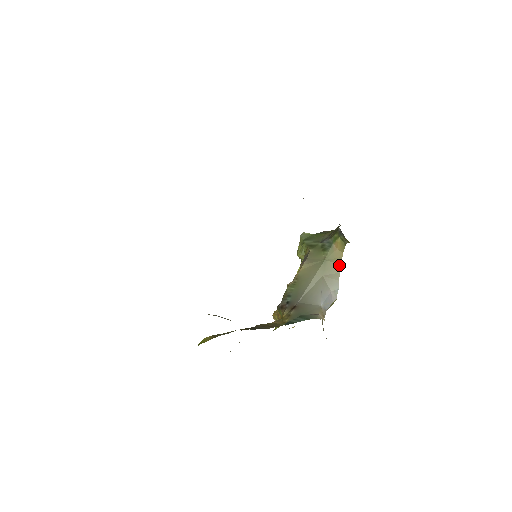
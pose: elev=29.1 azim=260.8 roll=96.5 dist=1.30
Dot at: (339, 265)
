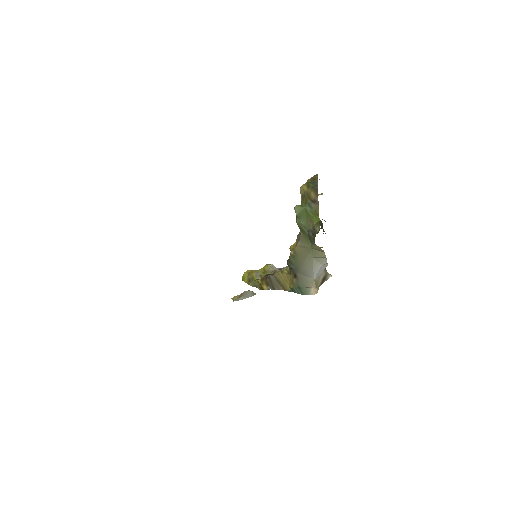
Dot at: (324, 253)
